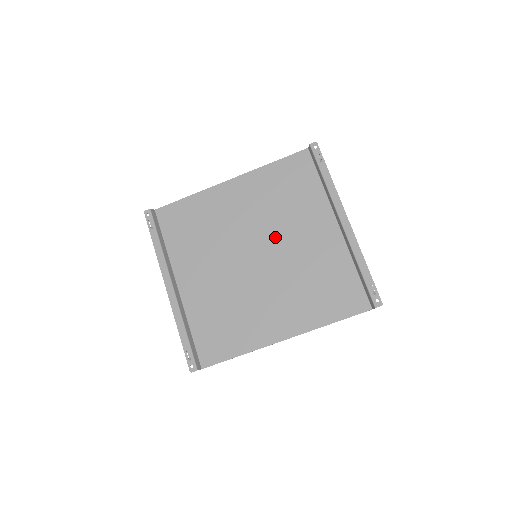
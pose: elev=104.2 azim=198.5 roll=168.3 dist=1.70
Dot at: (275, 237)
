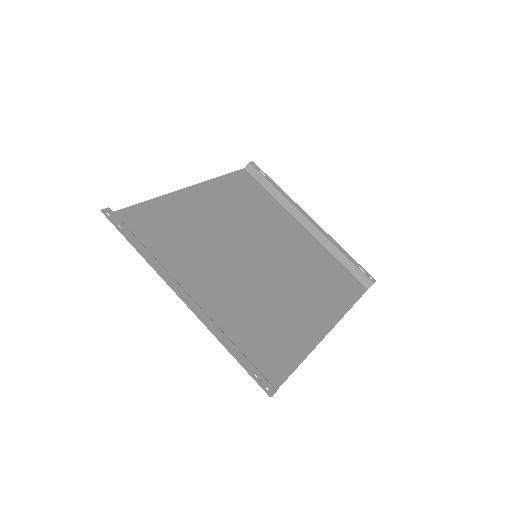
Dot at: (262, 238)
